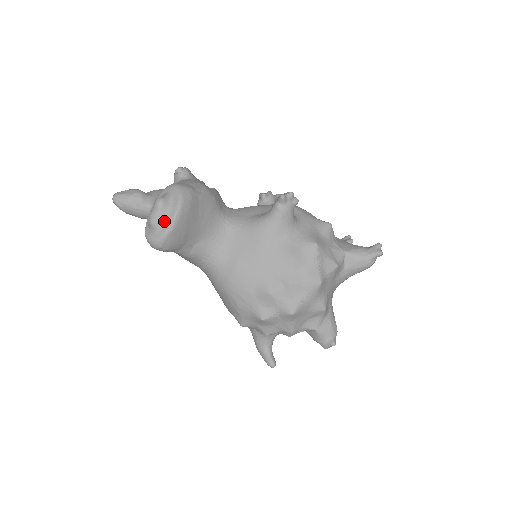
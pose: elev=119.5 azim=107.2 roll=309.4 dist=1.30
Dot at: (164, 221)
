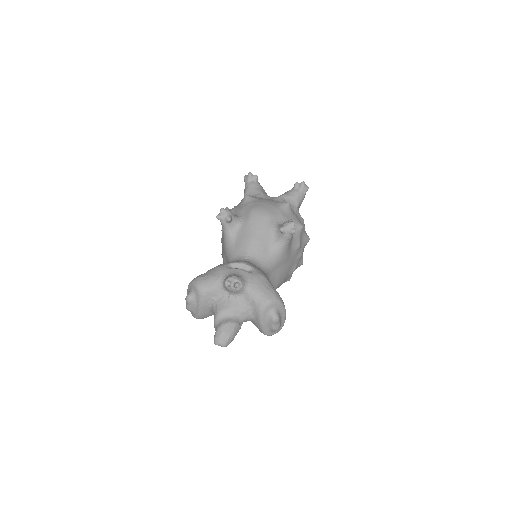
Dot at: (281, 321)
